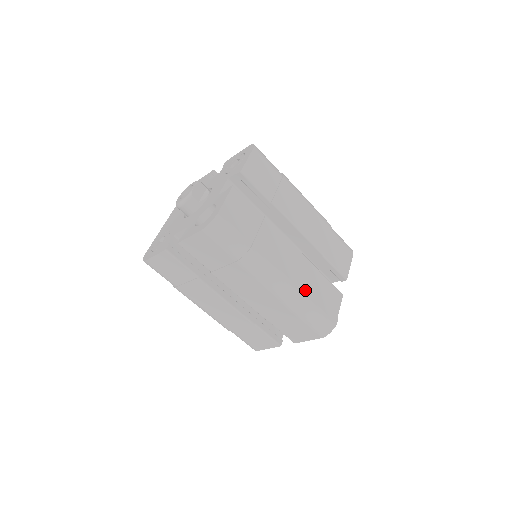
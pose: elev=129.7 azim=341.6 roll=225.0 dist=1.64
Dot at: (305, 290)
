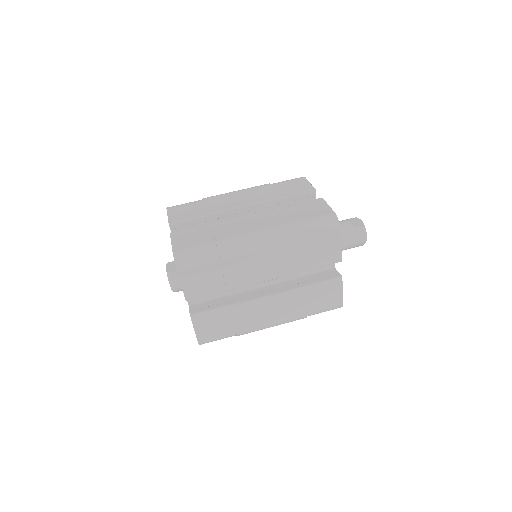
Dot at: (285, 222)
